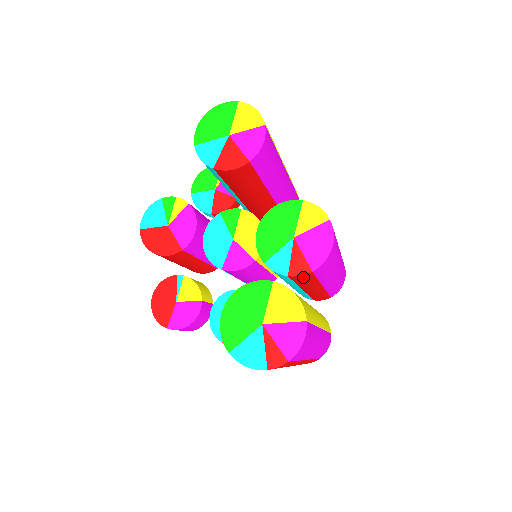
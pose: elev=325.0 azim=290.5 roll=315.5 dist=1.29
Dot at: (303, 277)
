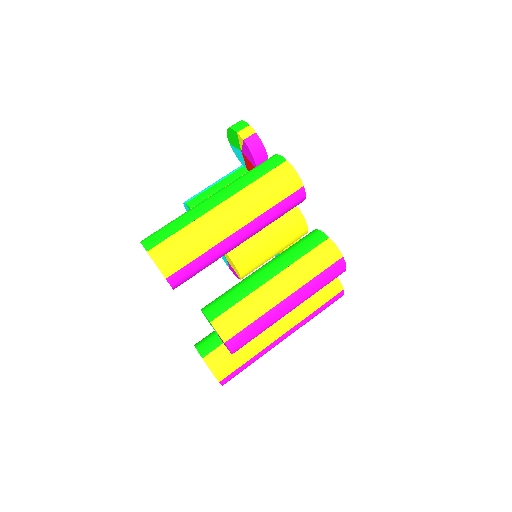
Dot at: occluded
